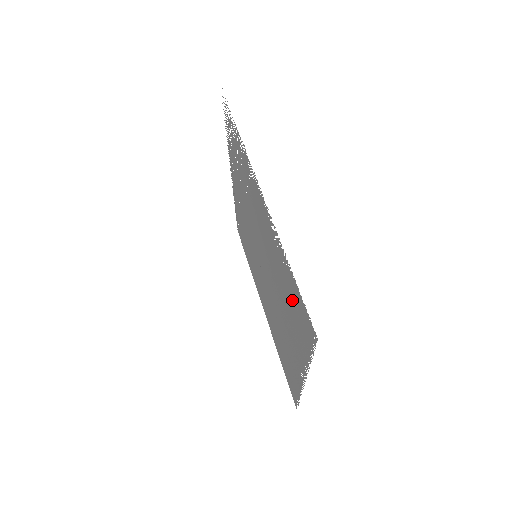
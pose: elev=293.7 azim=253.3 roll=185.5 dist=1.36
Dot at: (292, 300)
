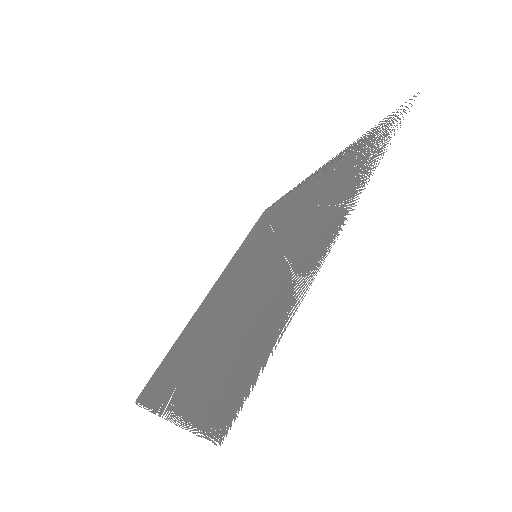
Dot at: (242, 358)
